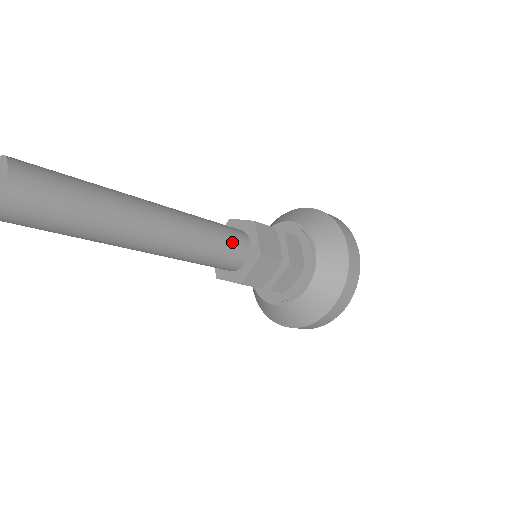
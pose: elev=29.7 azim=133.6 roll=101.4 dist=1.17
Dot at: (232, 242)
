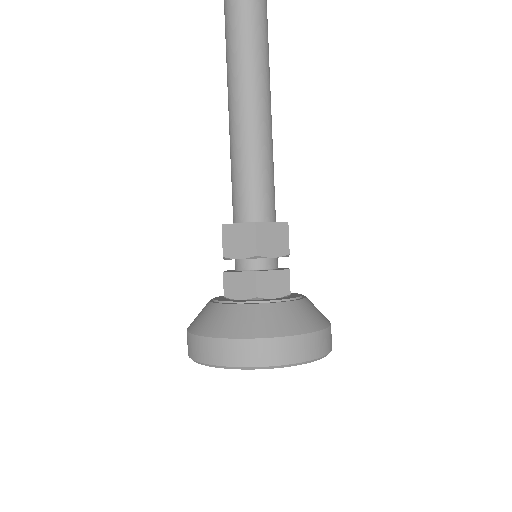
Dot at: (274, 198)
